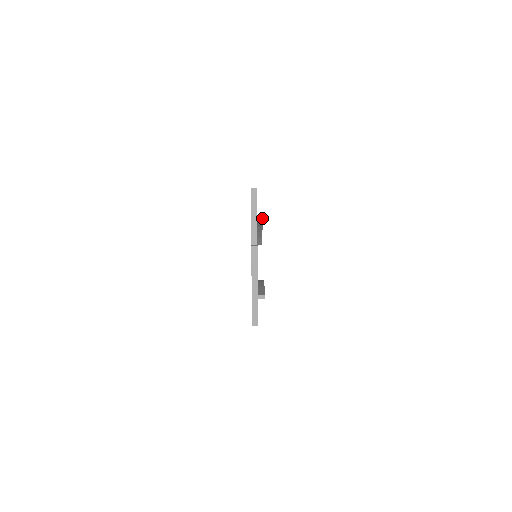
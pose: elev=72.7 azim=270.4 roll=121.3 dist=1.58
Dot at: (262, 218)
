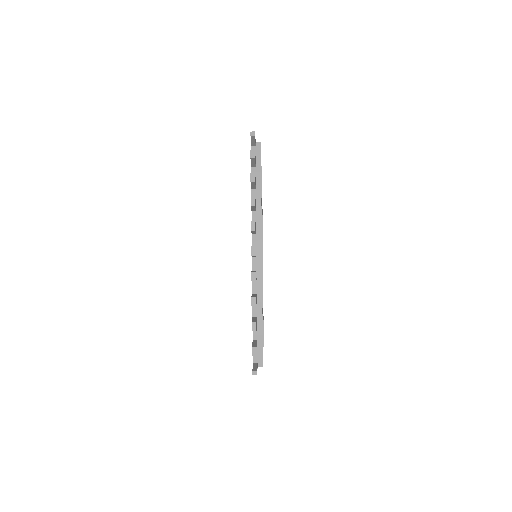
Dot at: occluded
